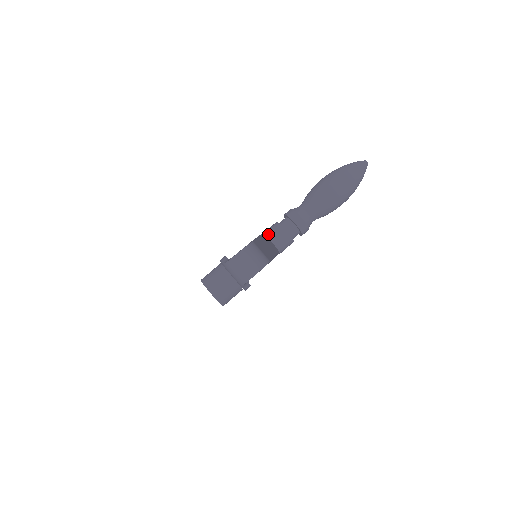
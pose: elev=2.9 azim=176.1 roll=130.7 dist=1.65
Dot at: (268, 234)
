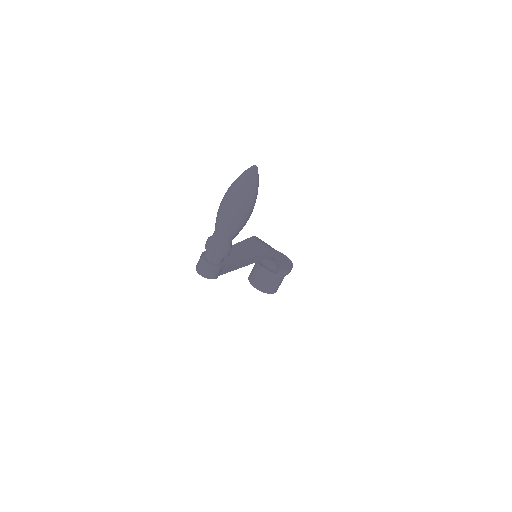
Dot at: (196, 267)
